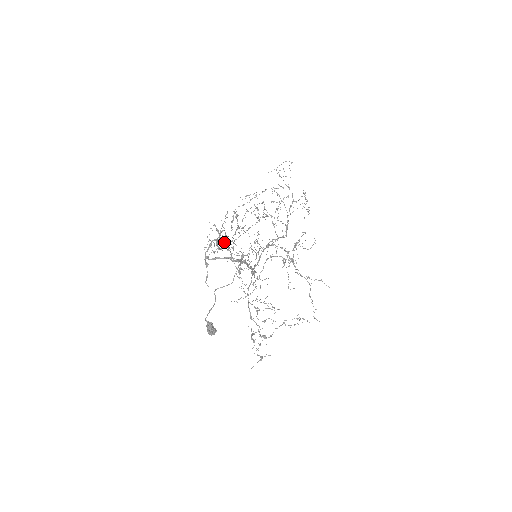
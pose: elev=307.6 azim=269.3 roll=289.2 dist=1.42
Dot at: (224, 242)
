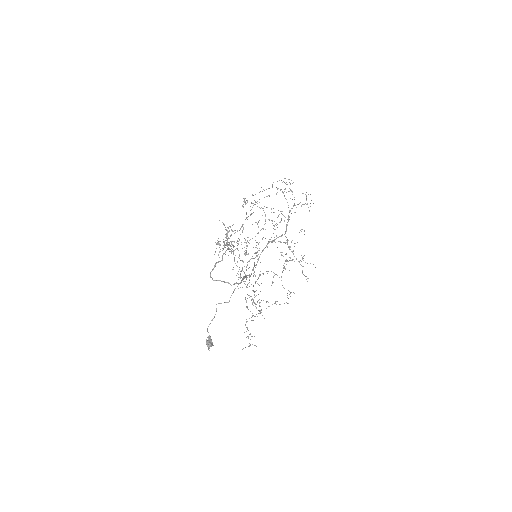
Dot at: occluded
